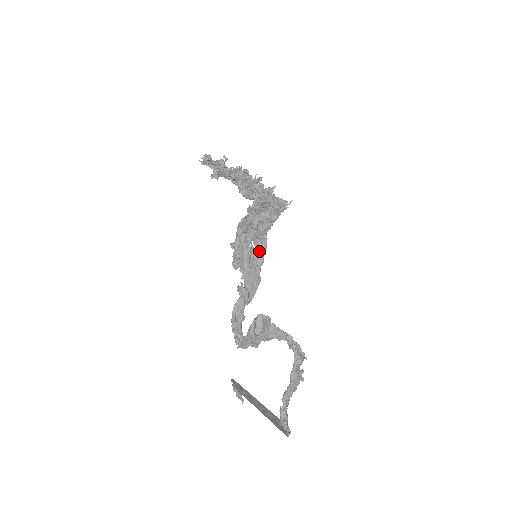
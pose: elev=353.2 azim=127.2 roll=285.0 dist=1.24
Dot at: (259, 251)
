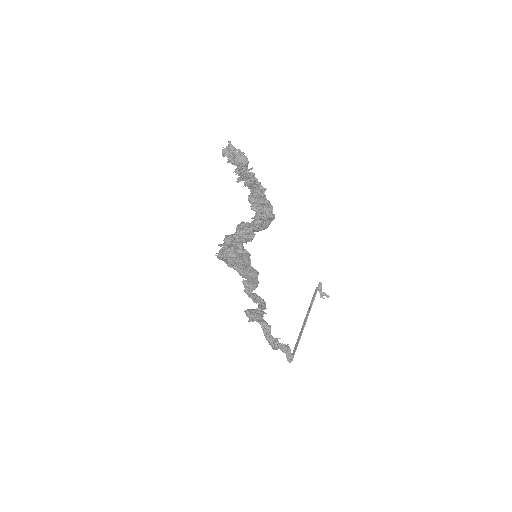
Dot at: (243, 266)
